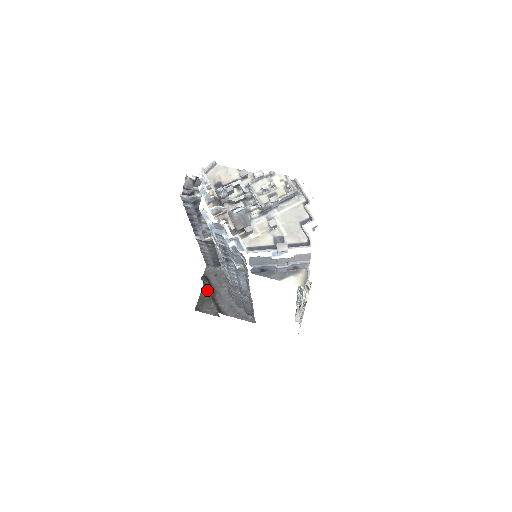
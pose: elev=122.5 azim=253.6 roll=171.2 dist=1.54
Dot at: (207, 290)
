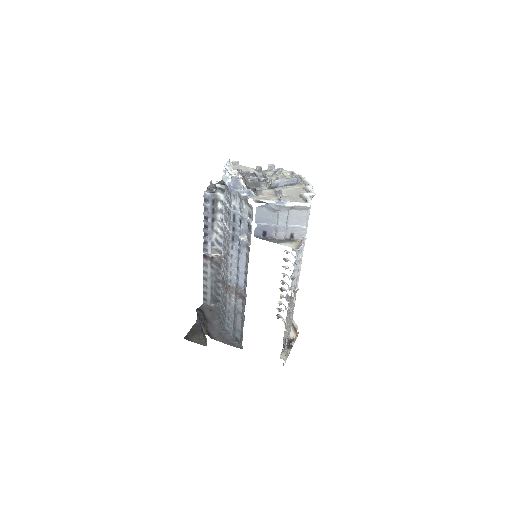
Dot at: (199, 325)
